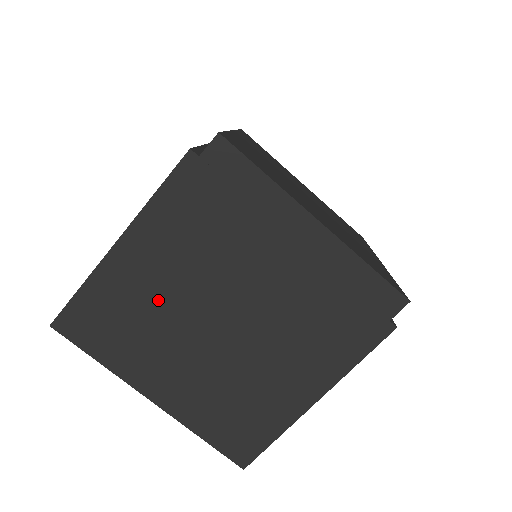
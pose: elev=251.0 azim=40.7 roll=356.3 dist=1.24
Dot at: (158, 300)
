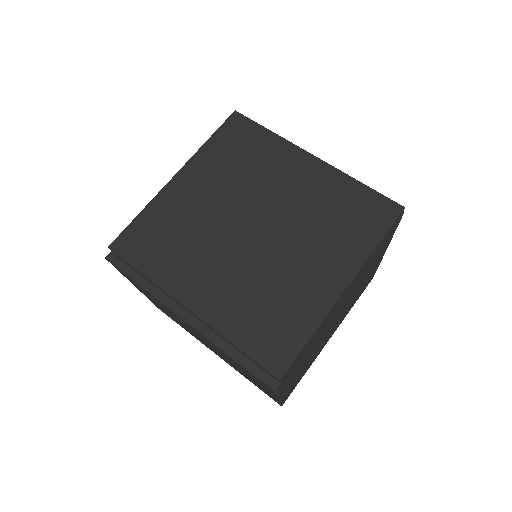
Dot at: (308, 361)
